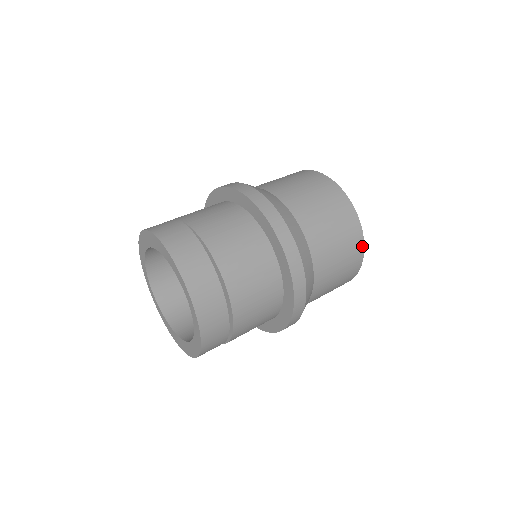
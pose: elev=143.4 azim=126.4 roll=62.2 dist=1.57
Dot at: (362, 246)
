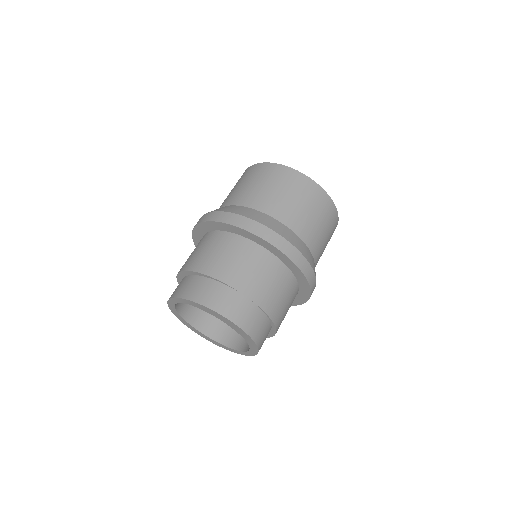
Dot at: occluded
